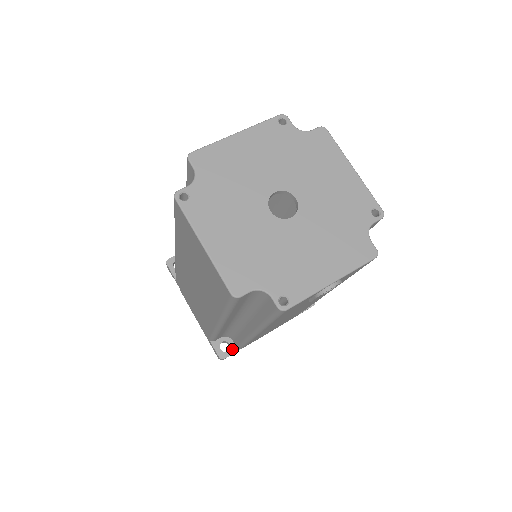
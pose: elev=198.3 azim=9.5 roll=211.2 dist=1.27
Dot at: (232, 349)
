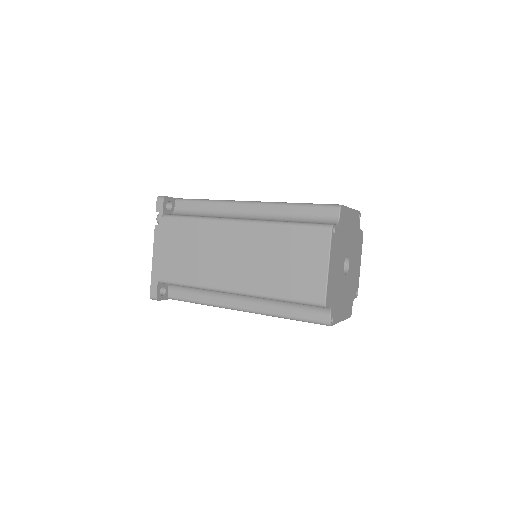
Dot at: occluded
